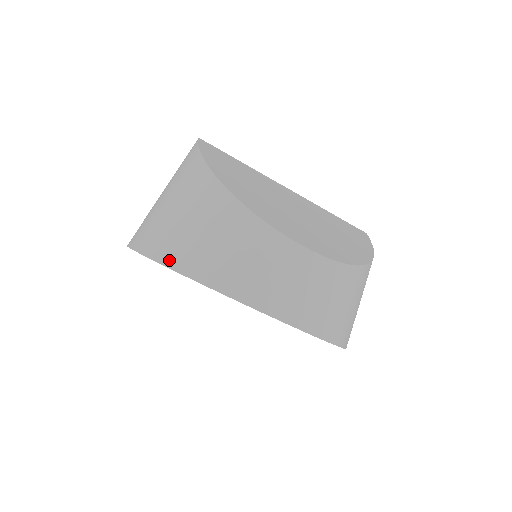
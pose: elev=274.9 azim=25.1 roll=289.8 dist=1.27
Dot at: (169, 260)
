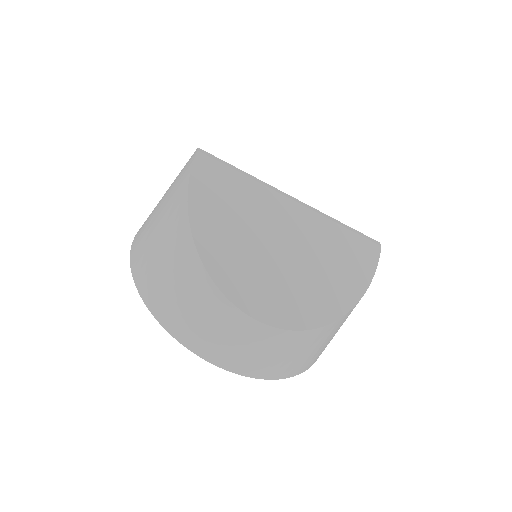
Dot at: (147, 299)
